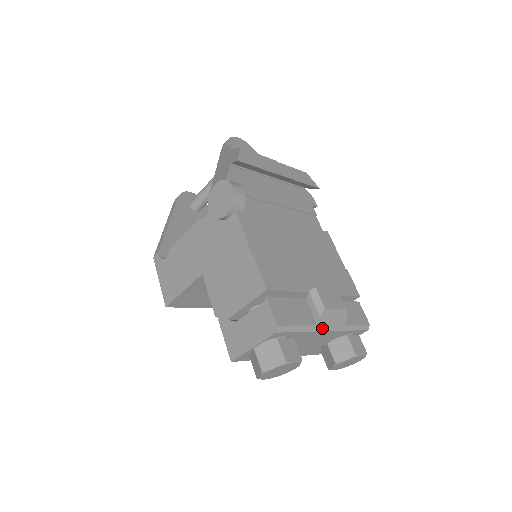
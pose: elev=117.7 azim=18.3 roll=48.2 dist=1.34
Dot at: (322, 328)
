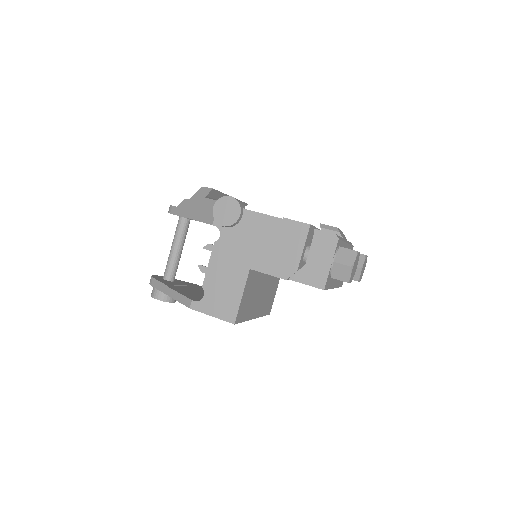
Dot at: (345, 241)
